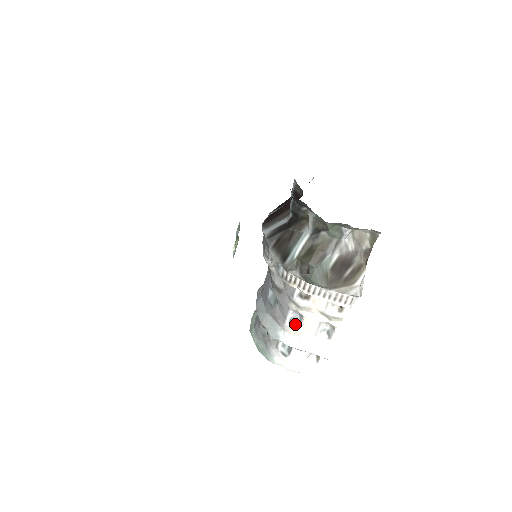
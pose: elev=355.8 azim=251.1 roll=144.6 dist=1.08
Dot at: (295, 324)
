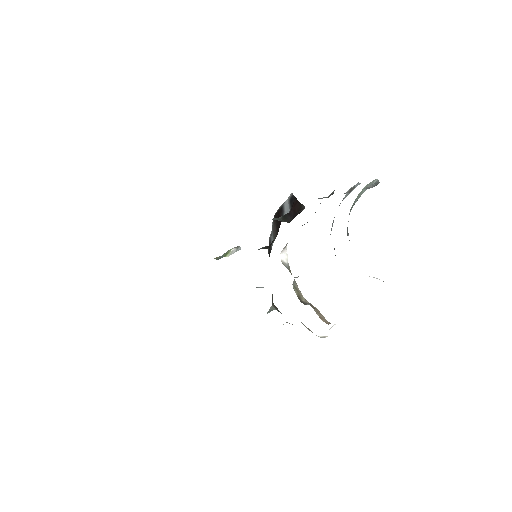
Dot at: occluded
